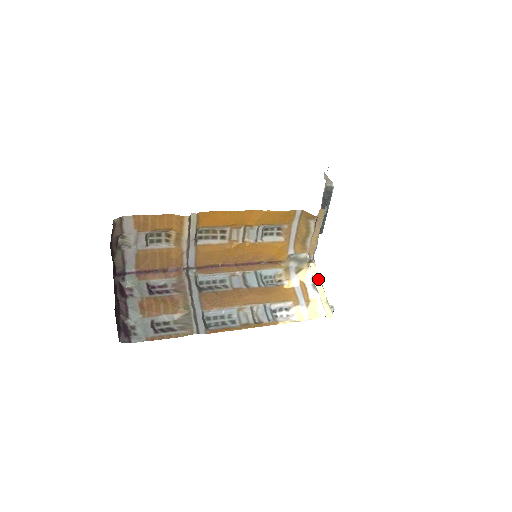
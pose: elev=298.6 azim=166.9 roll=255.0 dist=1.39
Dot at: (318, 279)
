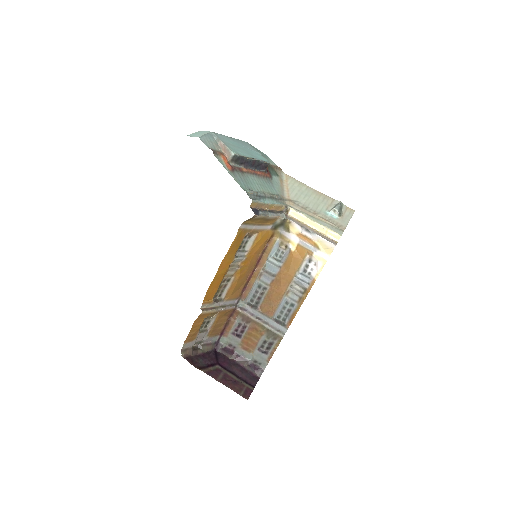
Dot at: (305, 219)
